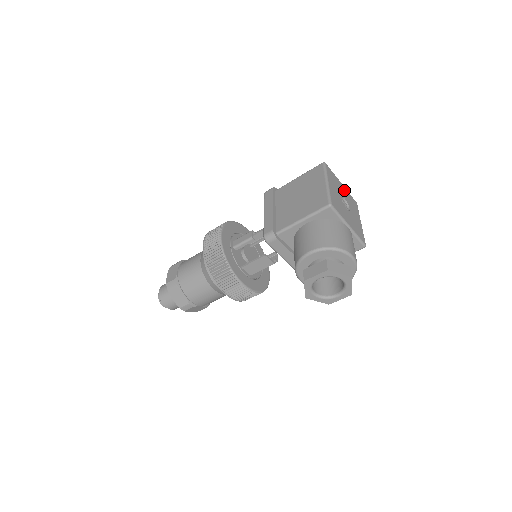
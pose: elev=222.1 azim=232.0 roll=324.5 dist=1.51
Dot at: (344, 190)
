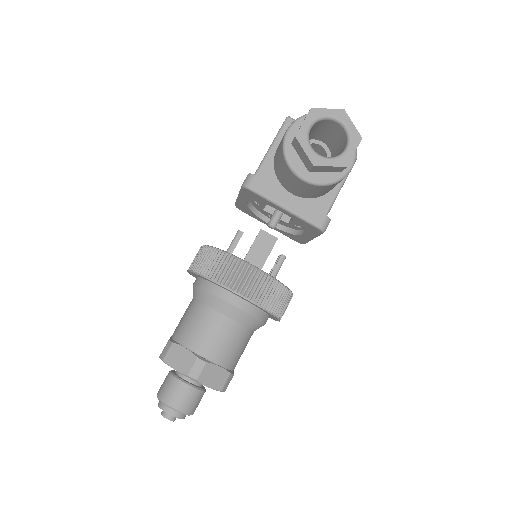
Dot at: occluded
